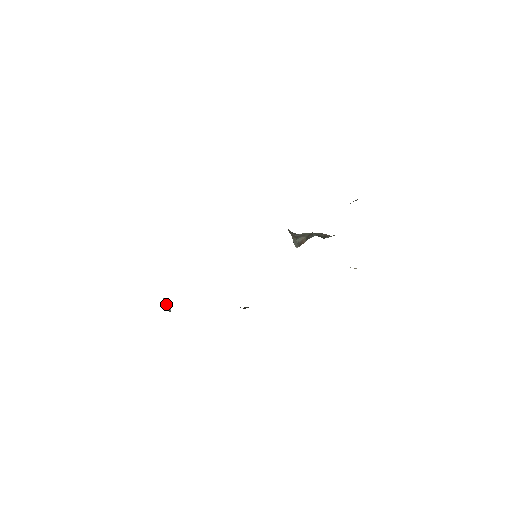
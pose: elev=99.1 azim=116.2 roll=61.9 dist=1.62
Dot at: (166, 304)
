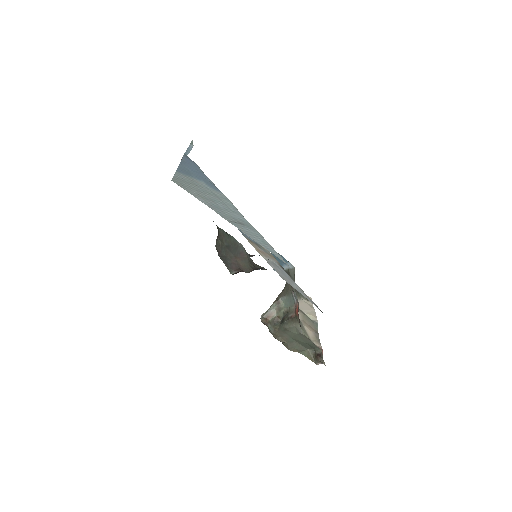
Dot at: (187, 151)
